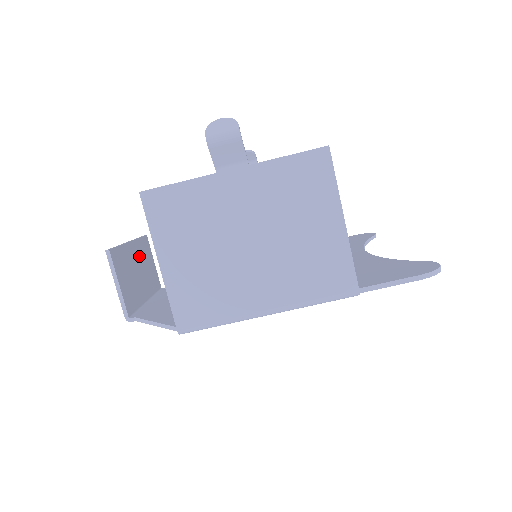
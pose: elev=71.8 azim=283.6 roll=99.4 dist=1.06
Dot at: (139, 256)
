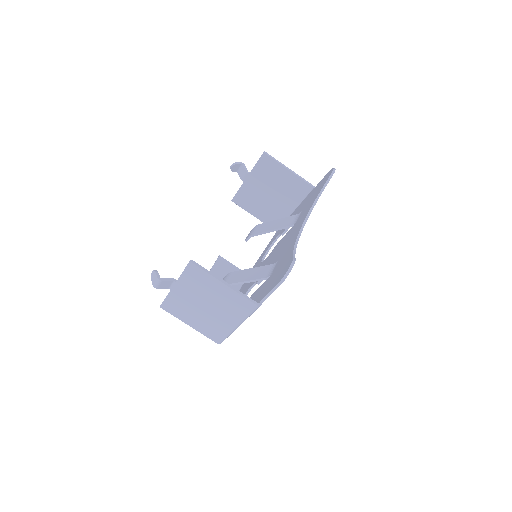
Dot at: occluded
